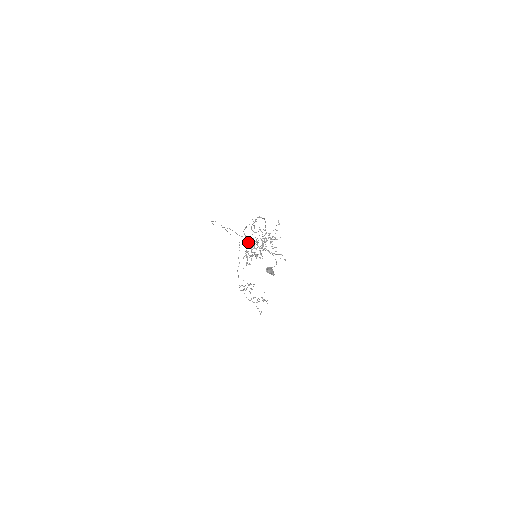
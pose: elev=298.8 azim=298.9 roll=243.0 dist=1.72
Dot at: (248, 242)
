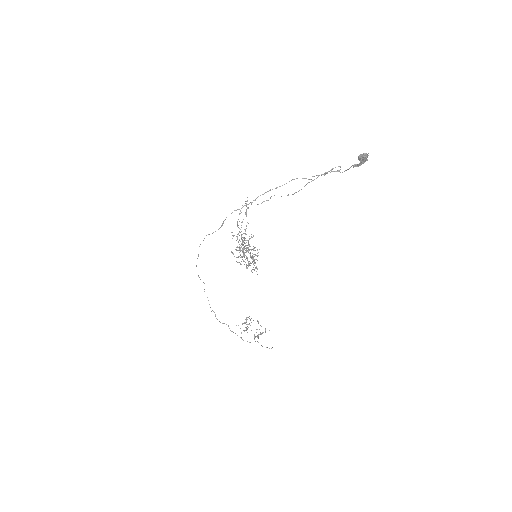
Dot at: (243, 244)
